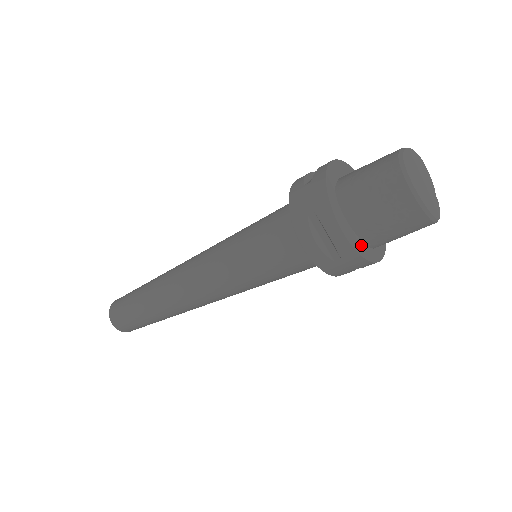
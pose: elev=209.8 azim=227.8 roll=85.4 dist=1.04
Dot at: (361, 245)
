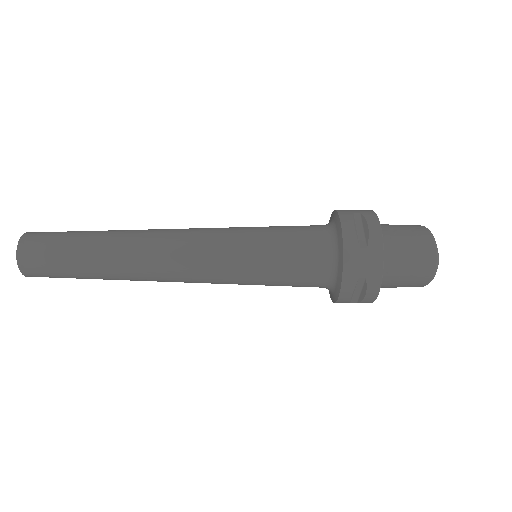
Dot at: occluded
